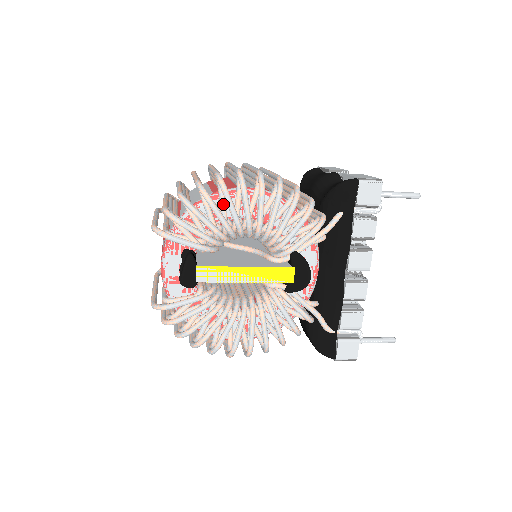
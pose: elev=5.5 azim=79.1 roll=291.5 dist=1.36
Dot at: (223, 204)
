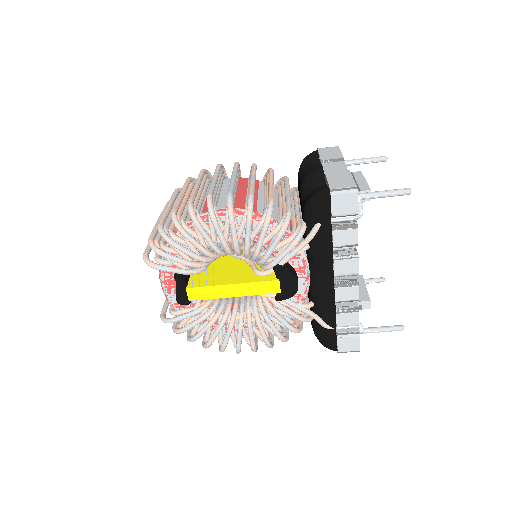
Dot at: (198, 232)
